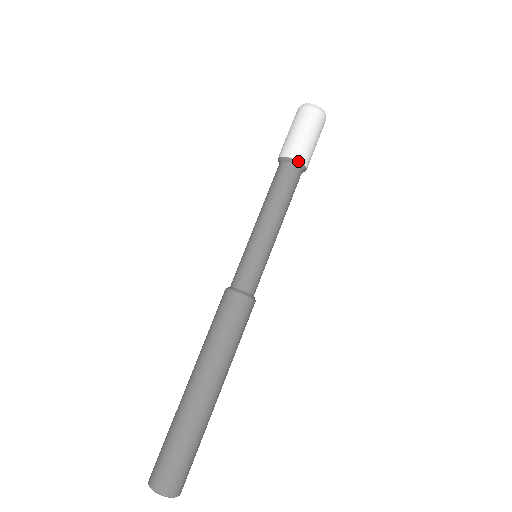
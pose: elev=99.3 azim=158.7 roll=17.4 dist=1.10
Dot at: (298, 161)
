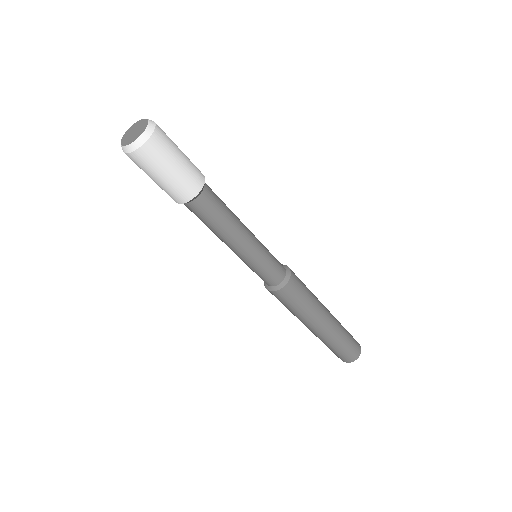
Dot at: (199, 192)
